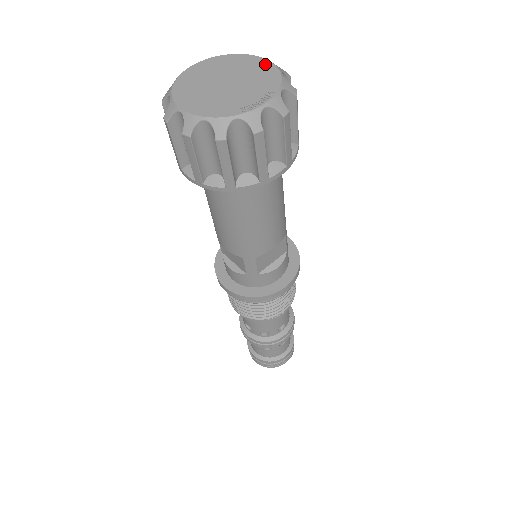
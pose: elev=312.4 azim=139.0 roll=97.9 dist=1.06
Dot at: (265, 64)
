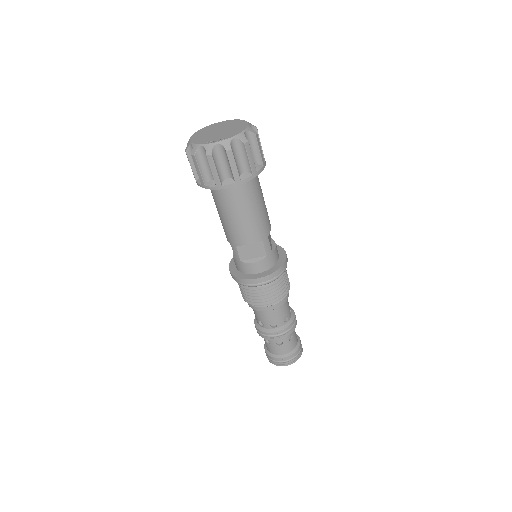
Dot at: (244, 126)
